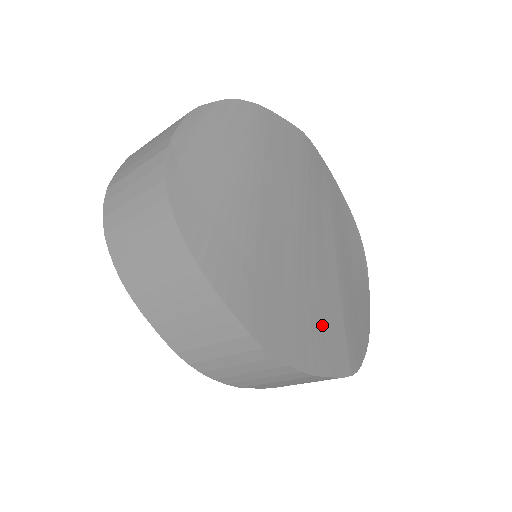
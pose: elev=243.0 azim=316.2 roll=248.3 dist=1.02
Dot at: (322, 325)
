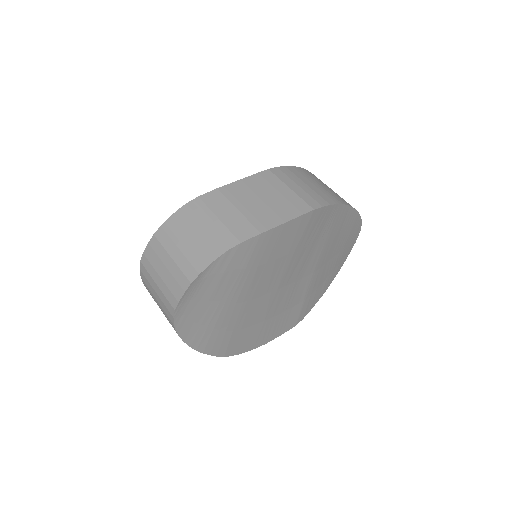
Dot at: (281, 320)
